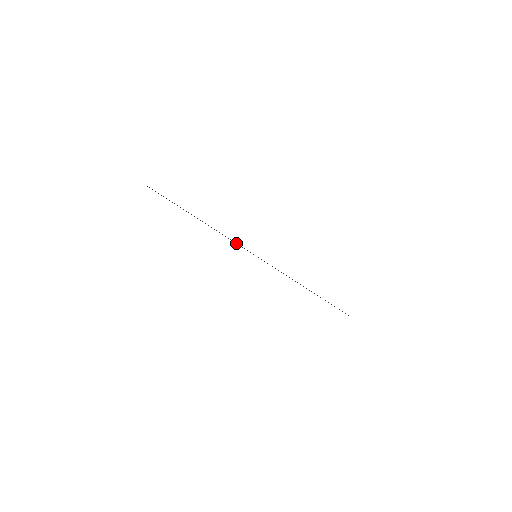
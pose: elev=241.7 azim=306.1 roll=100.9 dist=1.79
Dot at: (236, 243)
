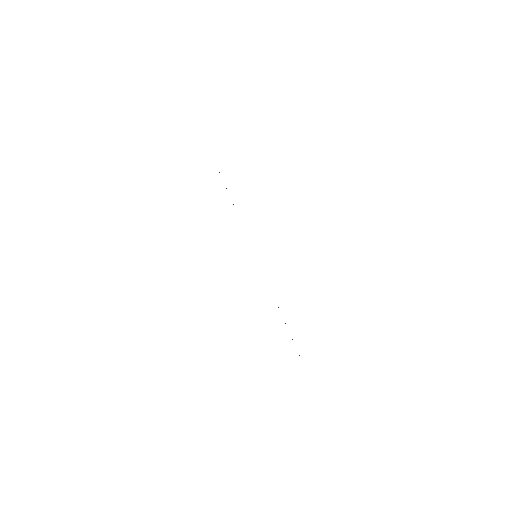
Dot at: occluded
